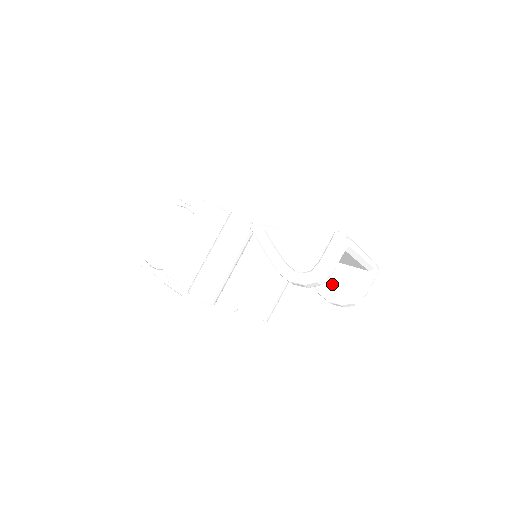
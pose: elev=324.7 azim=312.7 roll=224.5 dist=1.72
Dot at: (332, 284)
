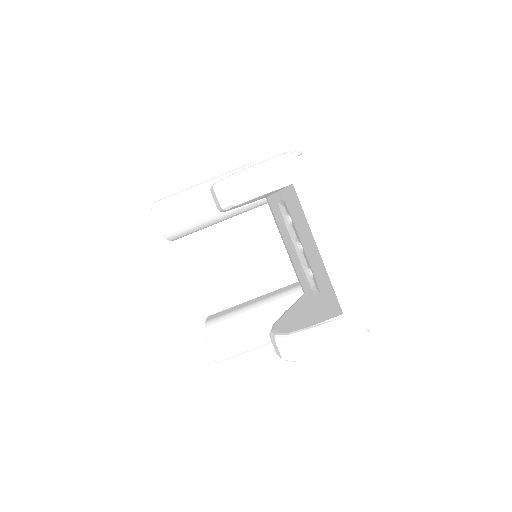
Dot at: (294, 319)
